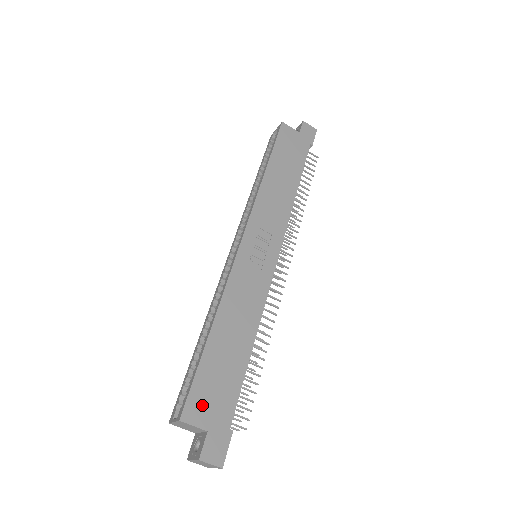
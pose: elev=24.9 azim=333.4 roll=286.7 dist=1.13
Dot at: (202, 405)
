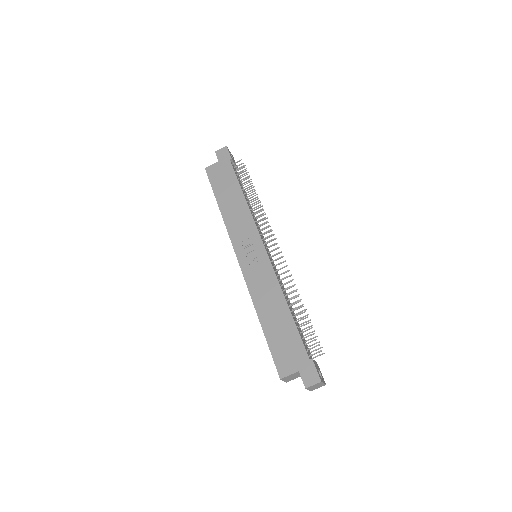
Dot at: (285, 362)
